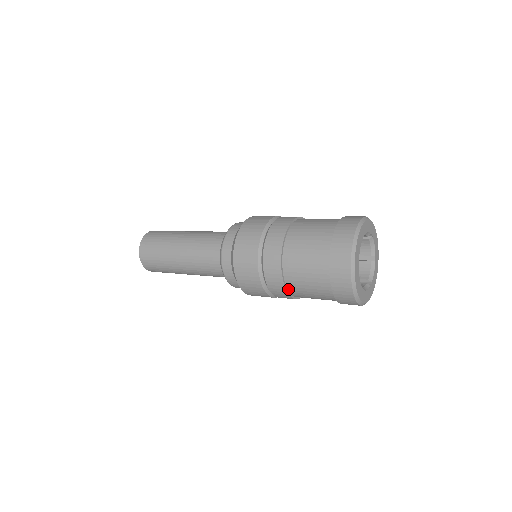
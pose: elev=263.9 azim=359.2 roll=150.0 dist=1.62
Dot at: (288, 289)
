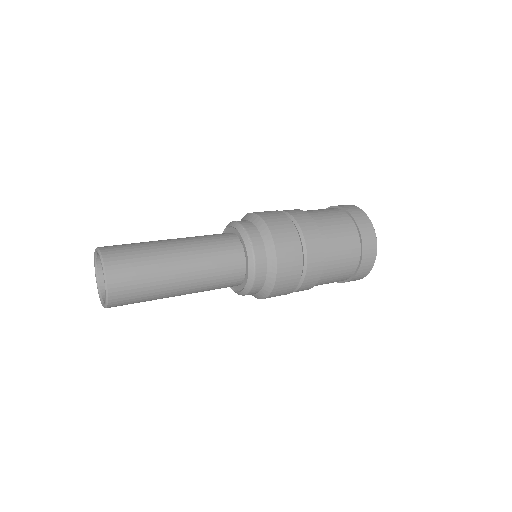
Dot at: occluded
